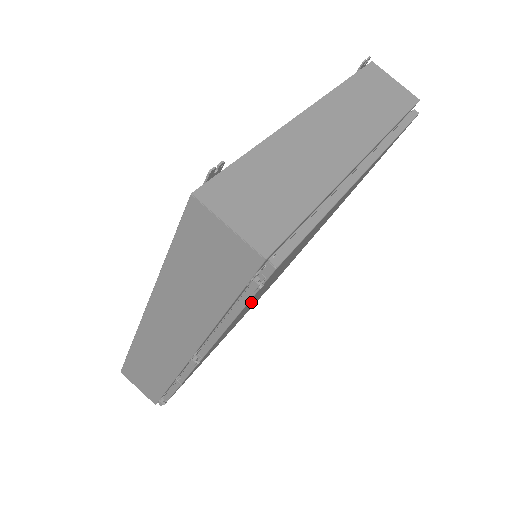
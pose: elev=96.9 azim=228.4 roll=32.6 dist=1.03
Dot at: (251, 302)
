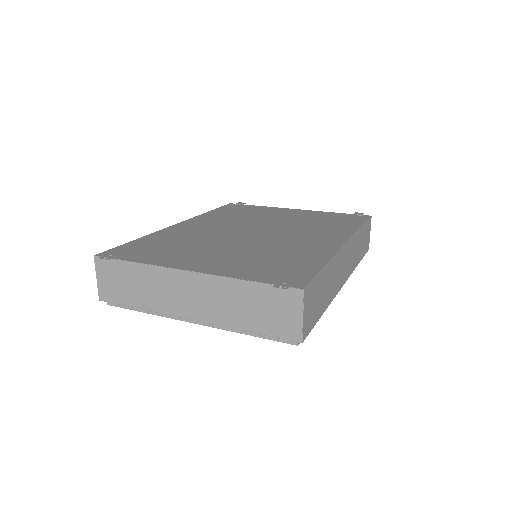
Dot at: occluded
